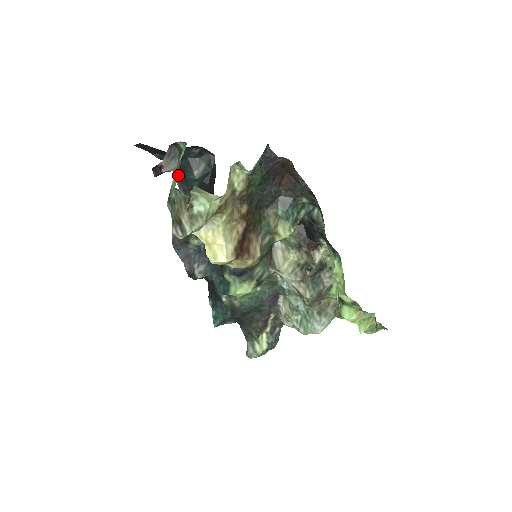
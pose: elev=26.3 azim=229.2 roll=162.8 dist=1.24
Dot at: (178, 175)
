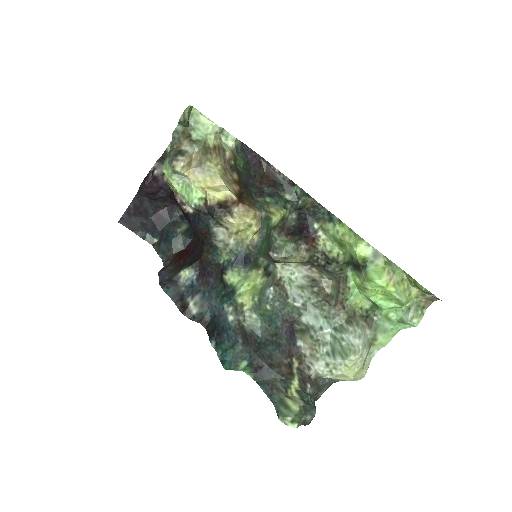
Dot at: (160, 247)
